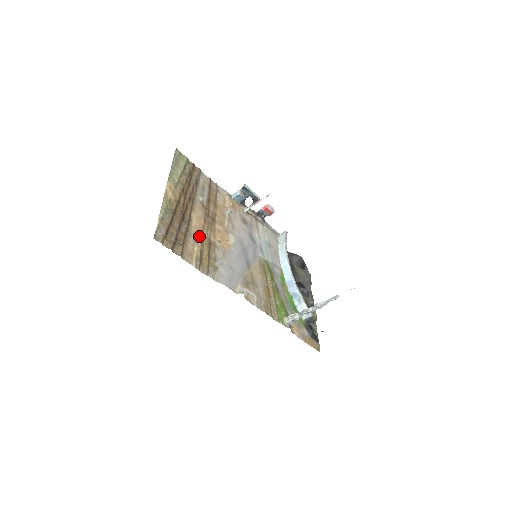
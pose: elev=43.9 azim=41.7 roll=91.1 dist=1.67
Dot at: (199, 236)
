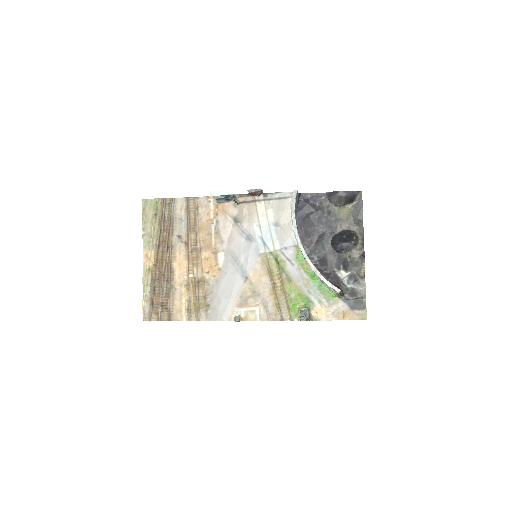
Dot at: (185, 283)
